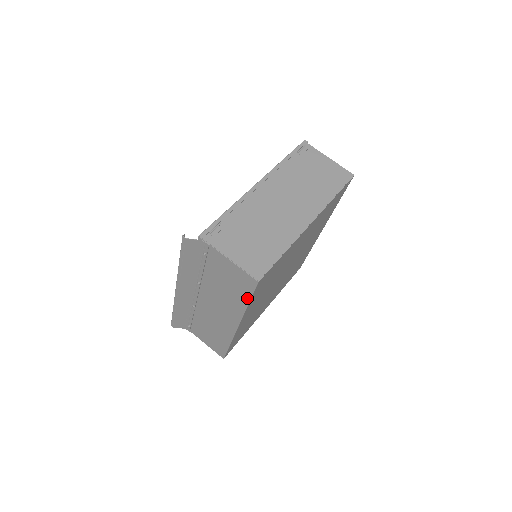
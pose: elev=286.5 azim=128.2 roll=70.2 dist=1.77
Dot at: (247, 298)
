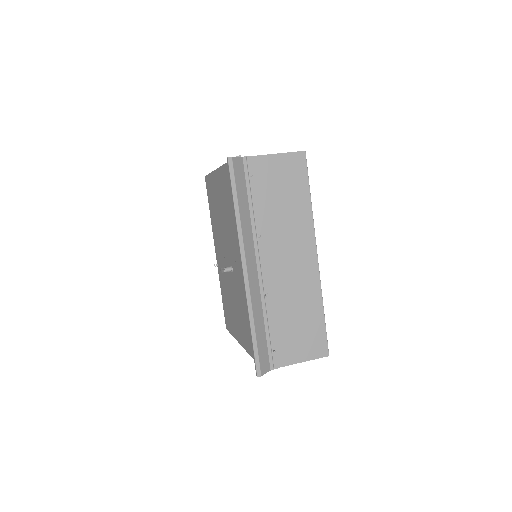
Dot at: (307, 190)
